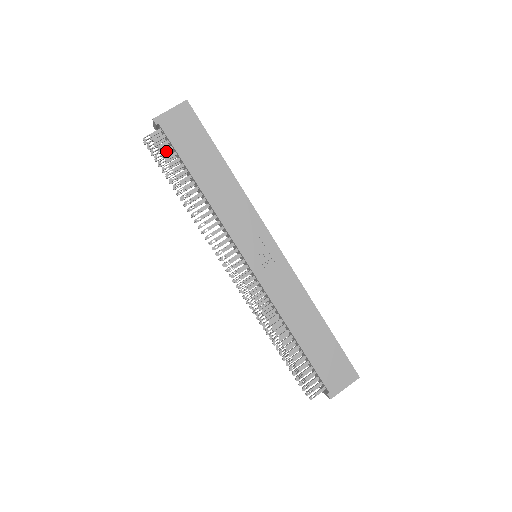
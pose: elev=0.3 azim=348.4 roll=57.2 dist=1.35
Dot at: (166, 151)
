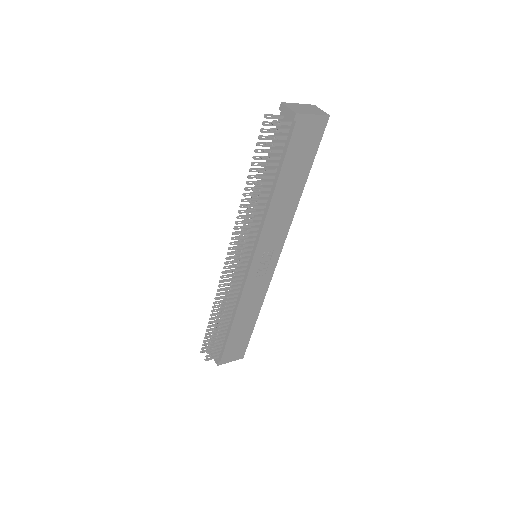
Dot at: (278, 145)
